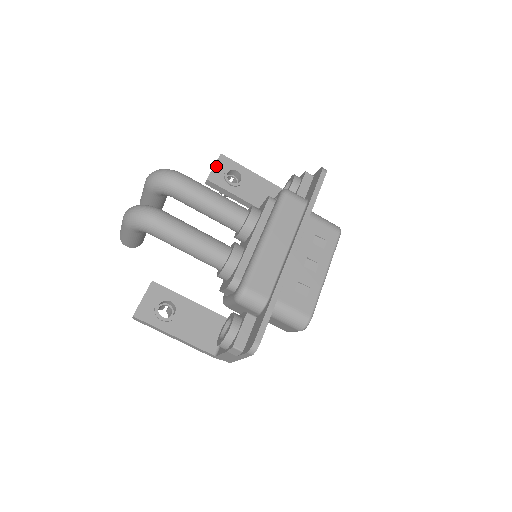
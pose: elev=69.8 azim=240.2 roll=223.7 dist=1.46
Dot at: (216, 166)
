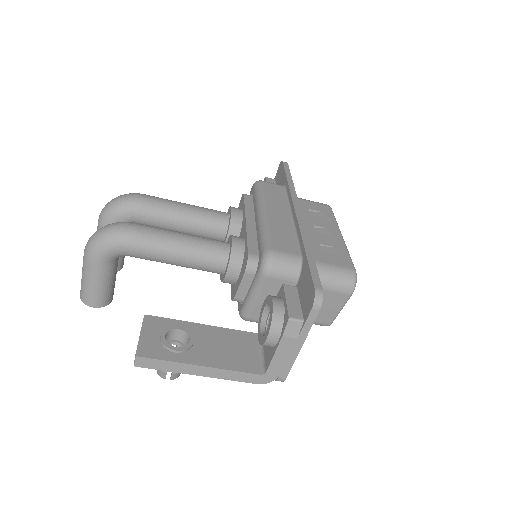
Dot at: occluded
